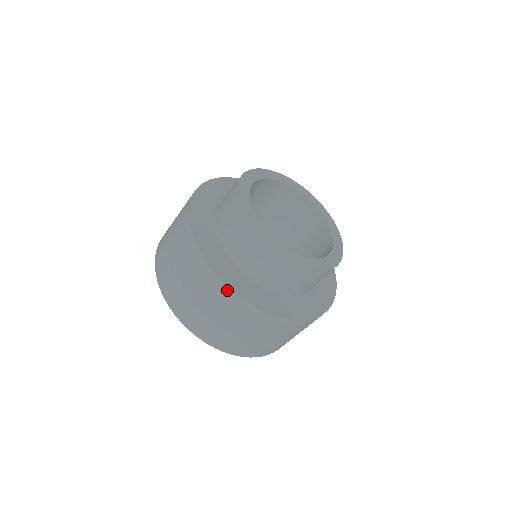
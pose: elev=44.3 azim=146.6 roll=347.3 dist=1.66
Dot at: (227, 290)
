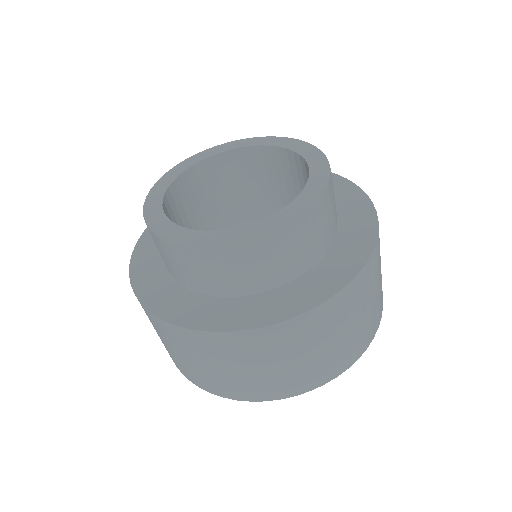
Dot at: (154, 317)
